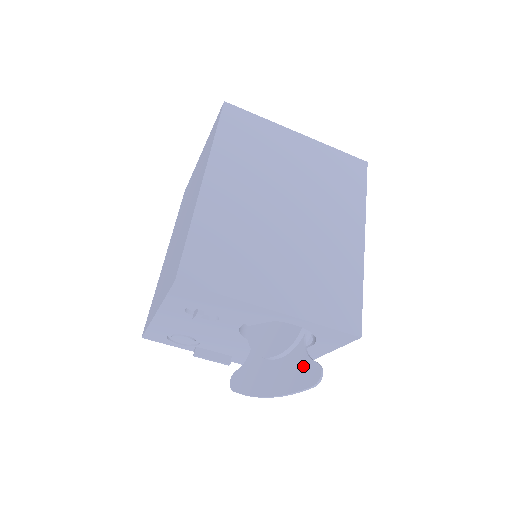
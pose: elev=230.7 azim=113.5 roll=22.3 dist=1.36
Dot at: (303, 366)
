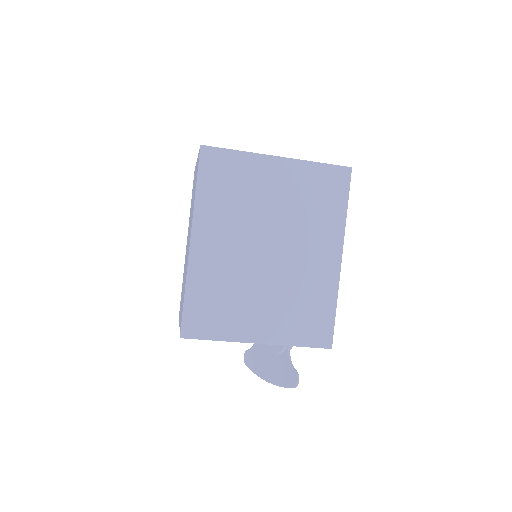
Dot at: (287, 370)
